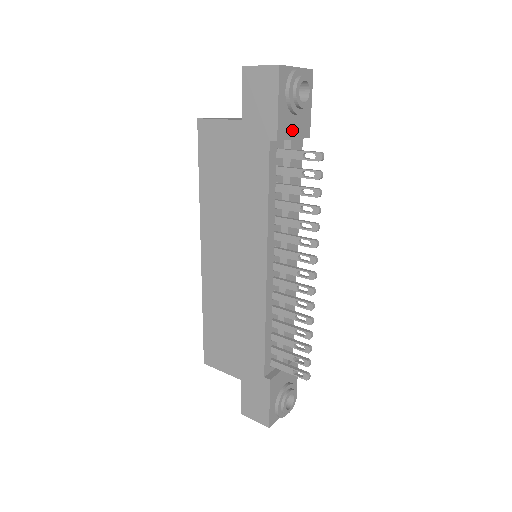
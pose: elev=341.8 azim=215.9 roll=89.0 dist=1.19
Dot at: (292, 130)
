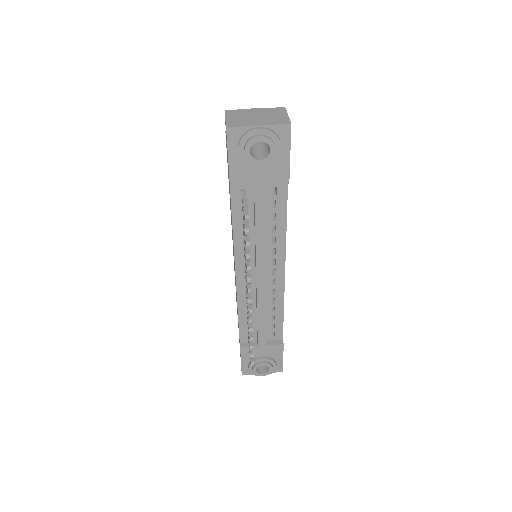
Dot at: (255, 178)
